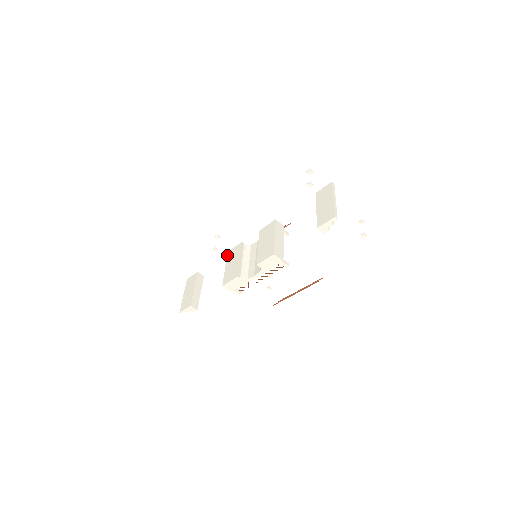
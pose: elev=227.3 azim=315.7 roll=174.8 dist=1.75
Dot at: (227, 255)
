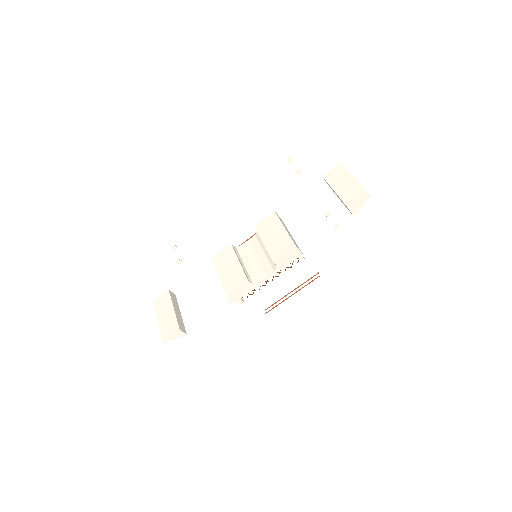
Dot at: (213, 261)
